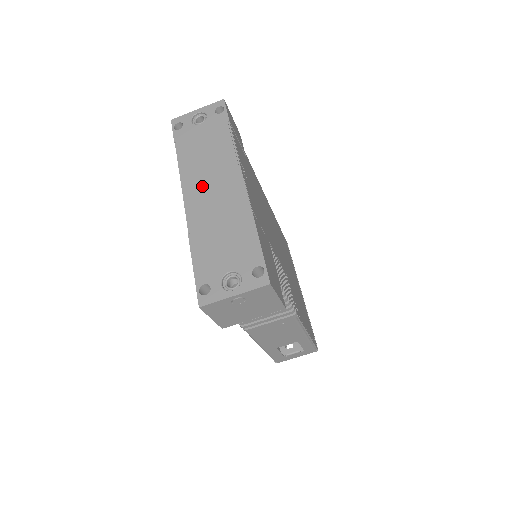
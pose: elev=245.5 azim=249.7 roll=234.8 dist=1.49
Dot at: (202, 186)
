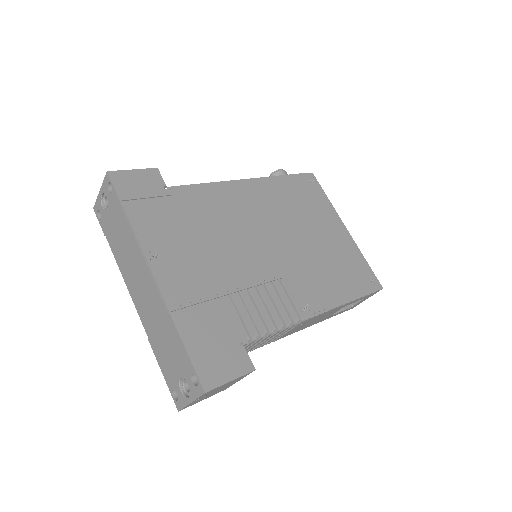
Dot at: (135, 286)
